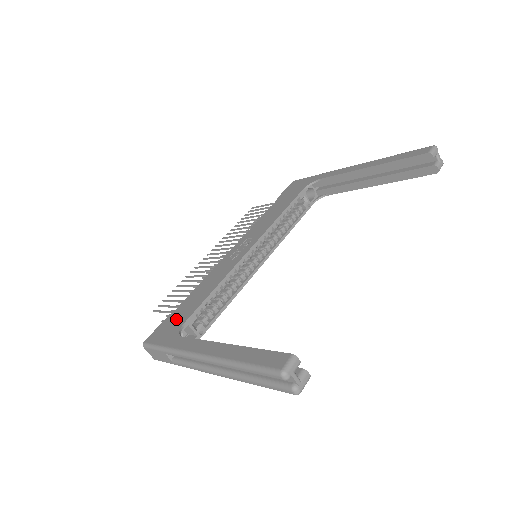
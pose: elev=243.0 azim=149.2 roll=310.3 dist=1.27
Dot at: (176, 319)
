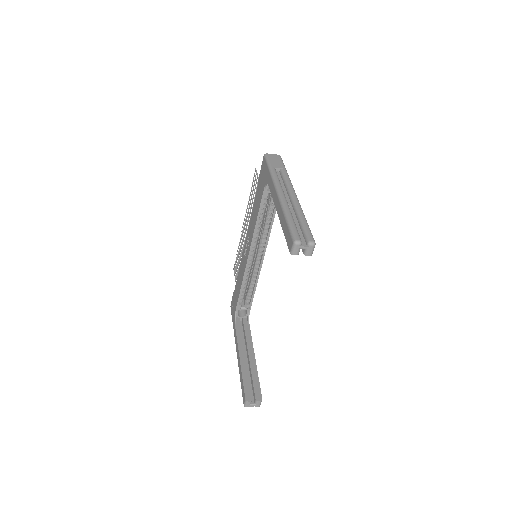
Dot at: (234, 301)
